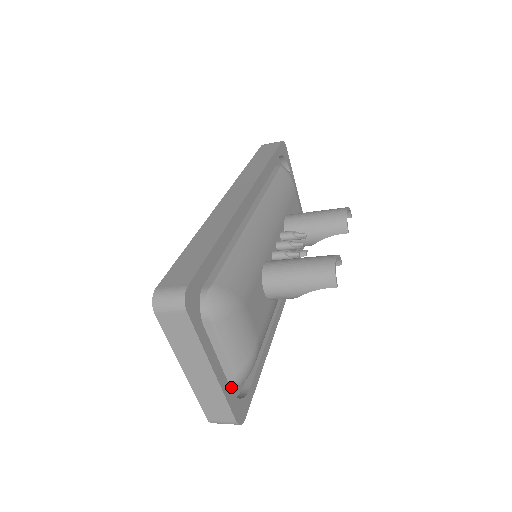
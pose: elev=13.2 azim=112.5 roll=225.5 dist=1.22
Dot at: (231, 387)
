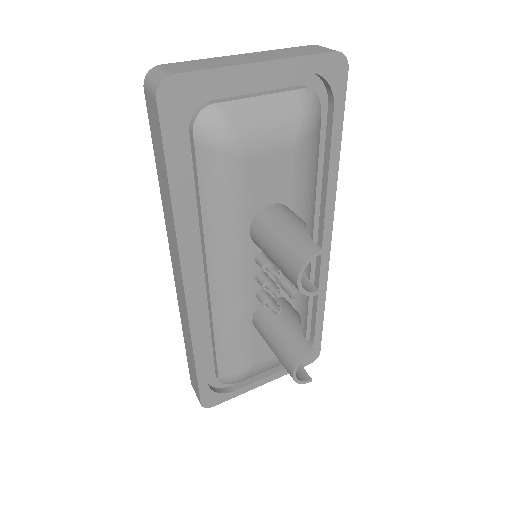
Dot at: occluded
